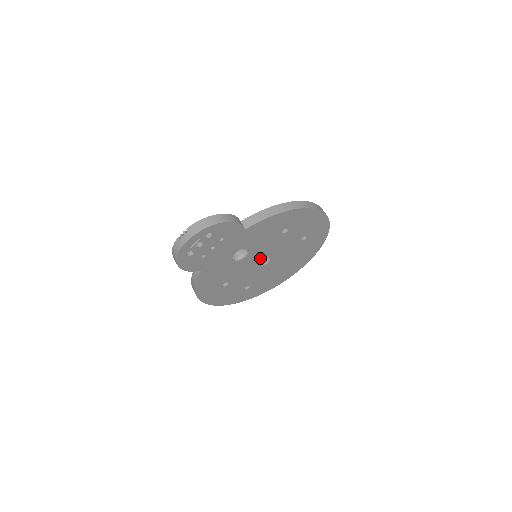
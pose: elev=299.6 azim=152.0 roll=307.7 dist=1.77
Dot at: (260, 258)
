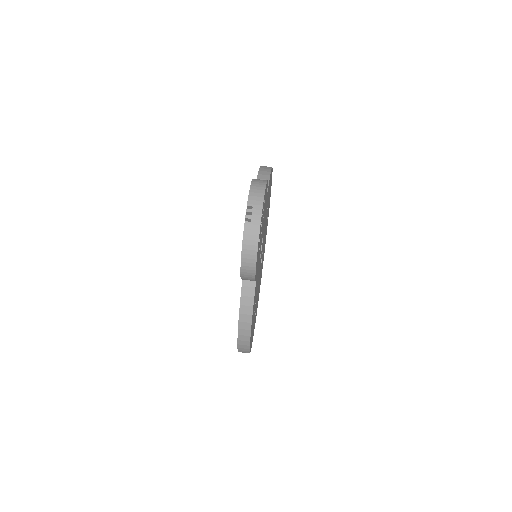
Dot at: occluded
